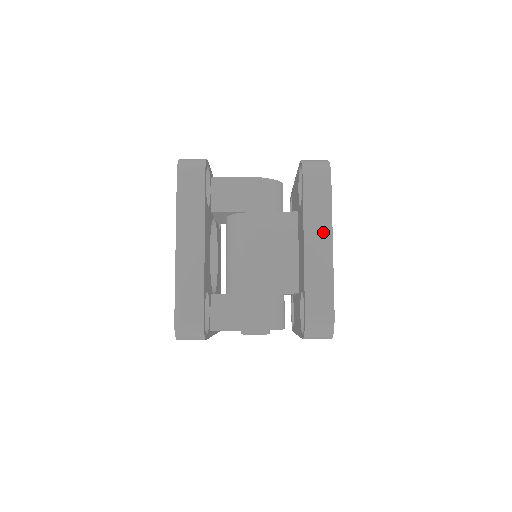
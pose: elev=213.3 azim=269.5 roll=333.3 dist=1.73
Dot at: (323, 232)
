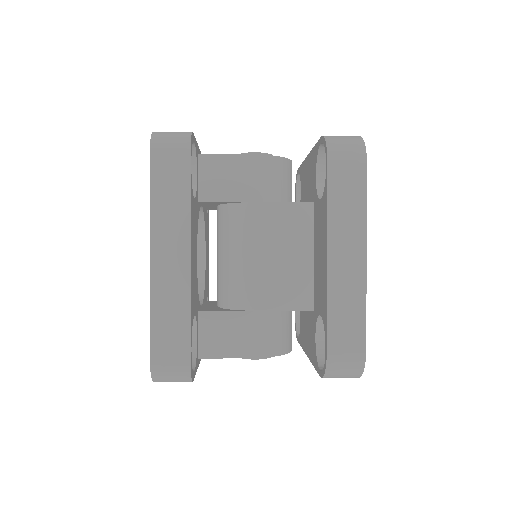
Dot at: (354, 240)
